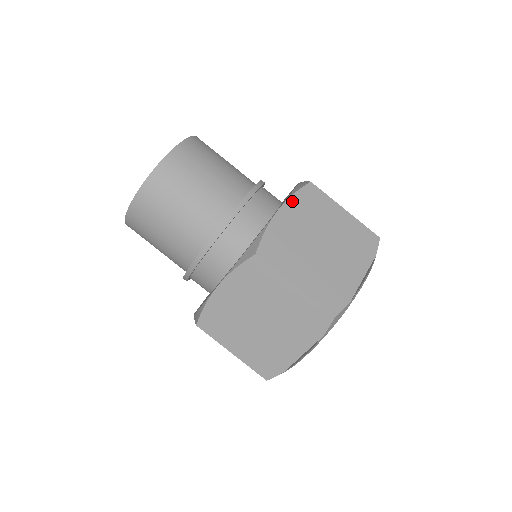
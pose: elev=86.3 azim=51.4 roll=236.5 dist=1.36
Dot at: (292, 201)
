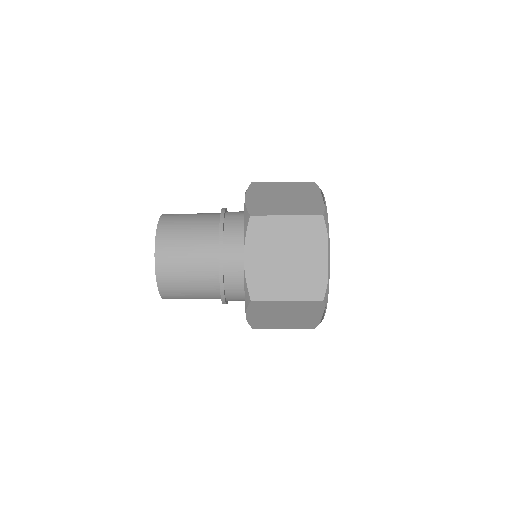
Dot at: (248, 243)
